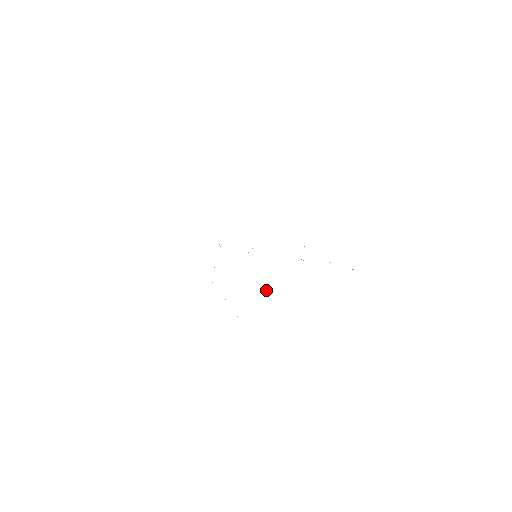
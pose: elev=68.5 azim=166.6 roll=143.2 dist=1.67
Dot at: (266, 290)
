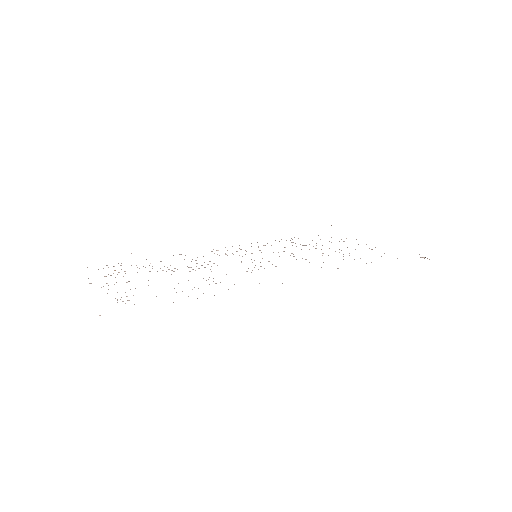
Dot at: occluded
